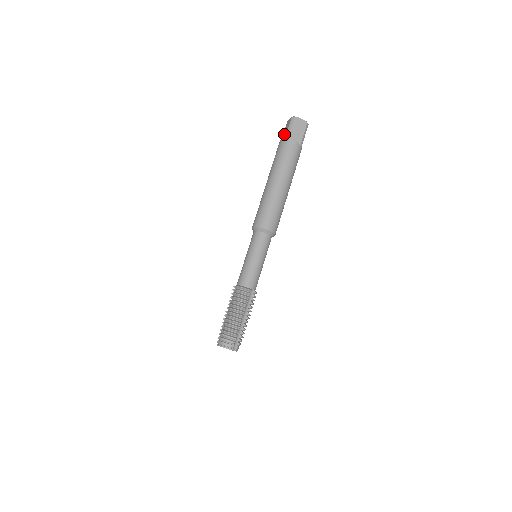
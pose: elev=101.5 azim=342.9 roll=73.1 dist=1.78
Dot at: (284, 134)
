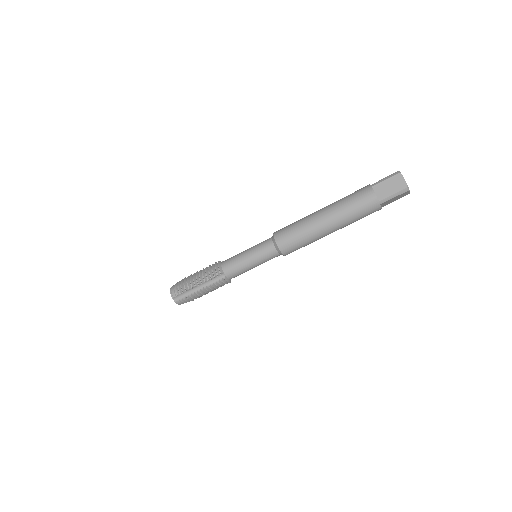
Dot at: occluded
